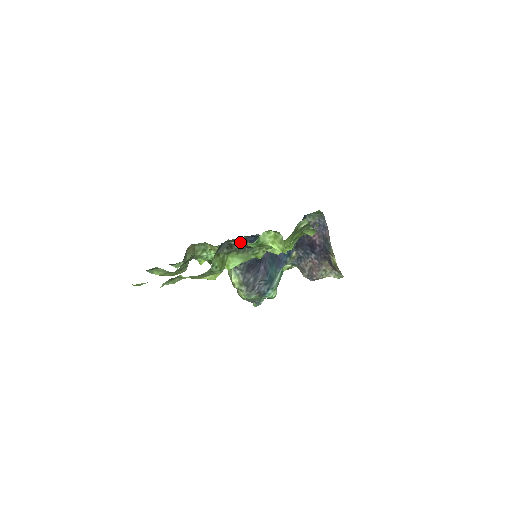
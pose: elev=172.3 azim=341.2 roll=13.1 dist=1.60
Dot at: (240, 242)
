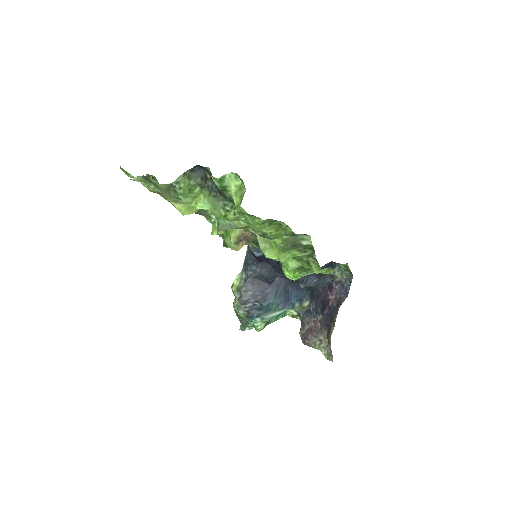
Dot at: occluded
